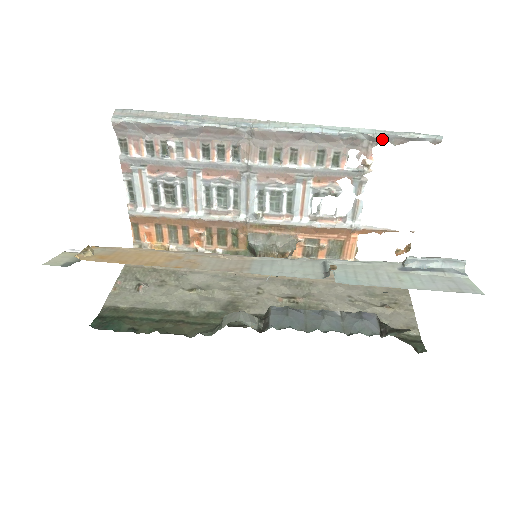
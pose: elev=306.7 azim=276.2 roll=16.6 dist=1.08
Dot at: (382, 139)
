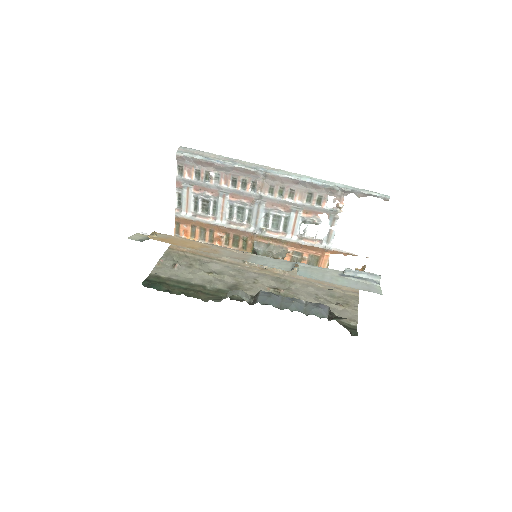
Dot at: (350, 192)
